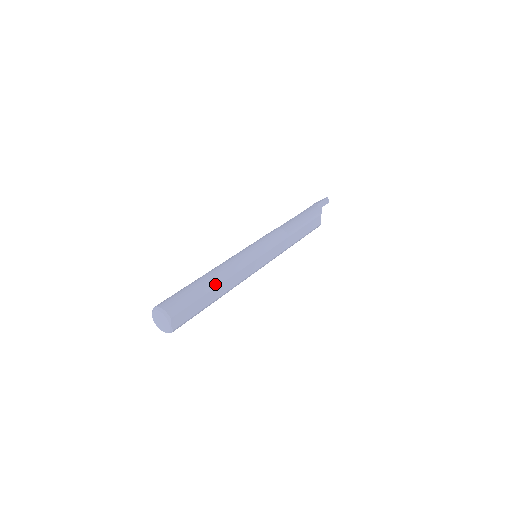
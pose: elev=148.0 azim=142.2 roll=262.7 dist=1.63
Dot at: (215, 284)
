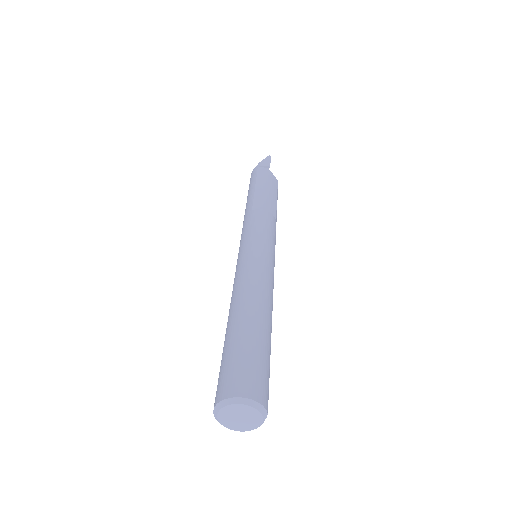
Dot at: (271, 326)
